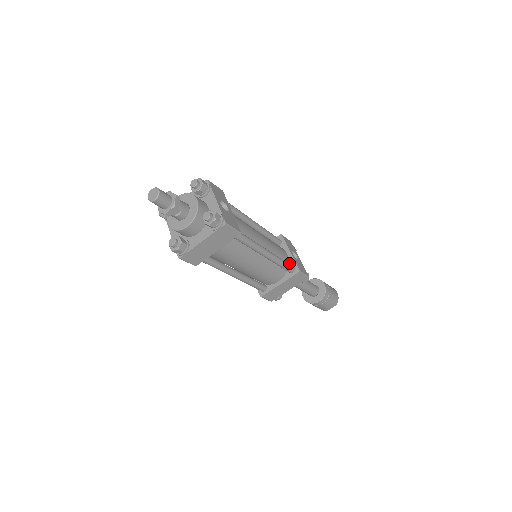
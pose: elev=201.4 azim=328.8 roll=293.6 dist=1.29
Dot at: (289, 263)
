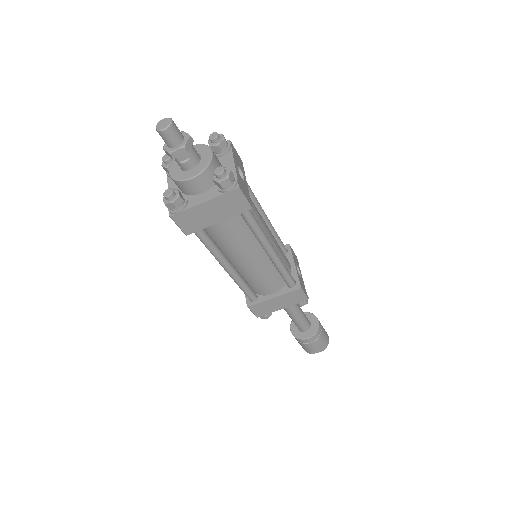
Dot at: occluded
